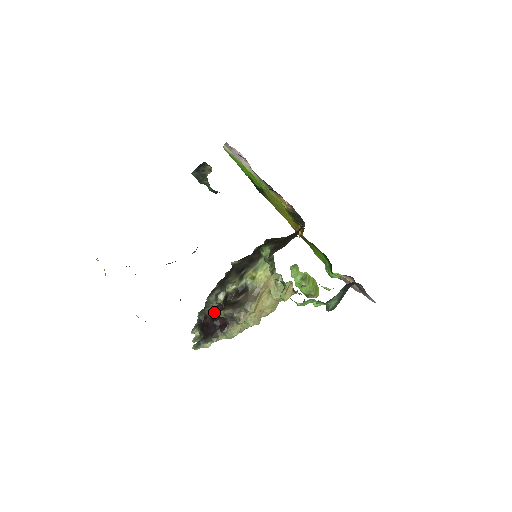
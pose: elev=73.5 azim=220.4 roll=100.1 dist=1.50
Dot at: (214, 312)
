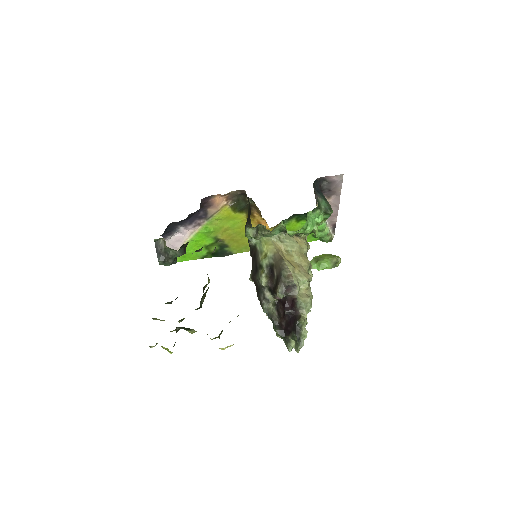
Dot at: (280, 314)
